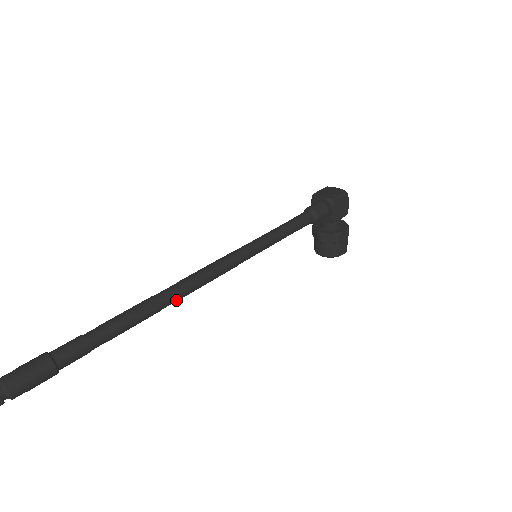
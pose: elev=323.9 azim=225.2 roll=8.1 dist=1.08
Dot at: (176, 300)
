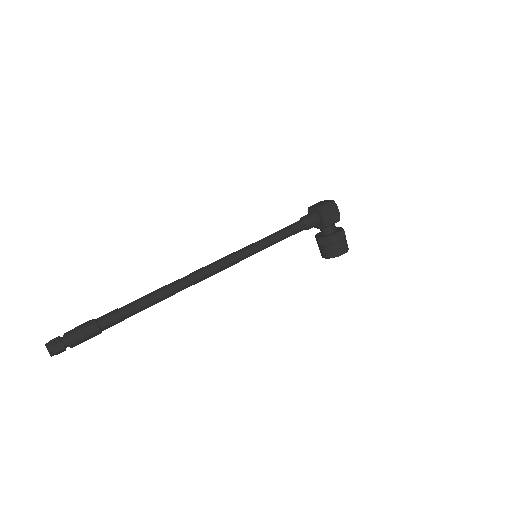
Dot at: (187, 286)
